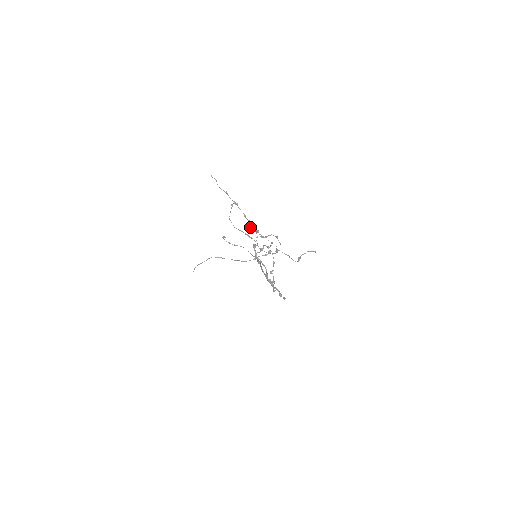
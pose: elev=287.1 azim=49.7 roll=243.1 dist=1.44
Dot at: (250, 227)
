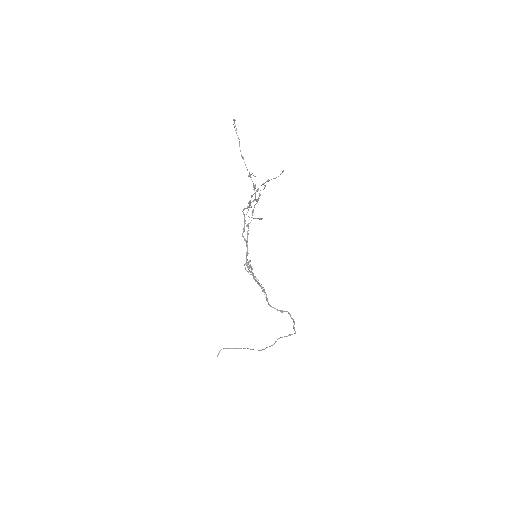
Dot at: (242, 158)
